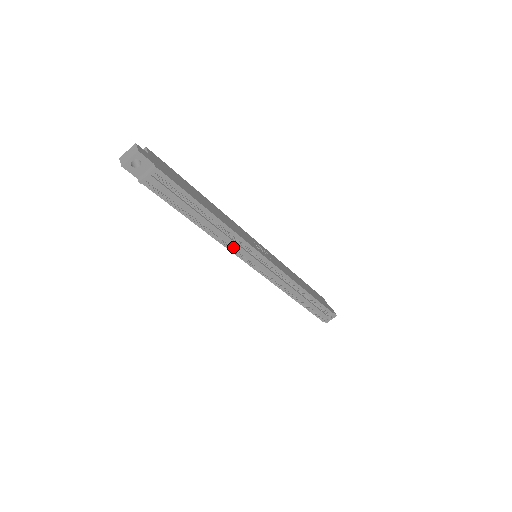
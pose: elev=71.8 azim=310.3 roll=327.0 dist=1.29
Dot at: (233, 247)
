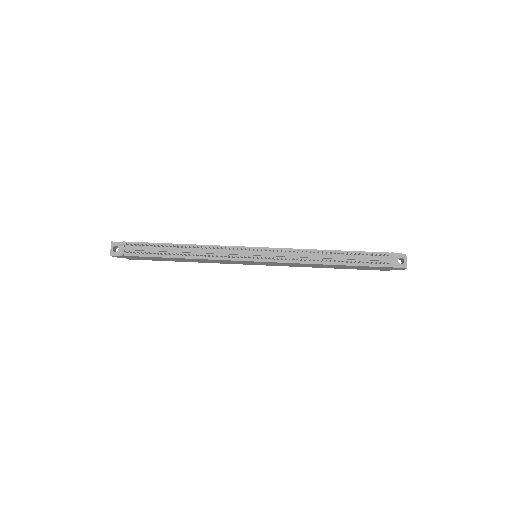
Dot at: (220, 256)
